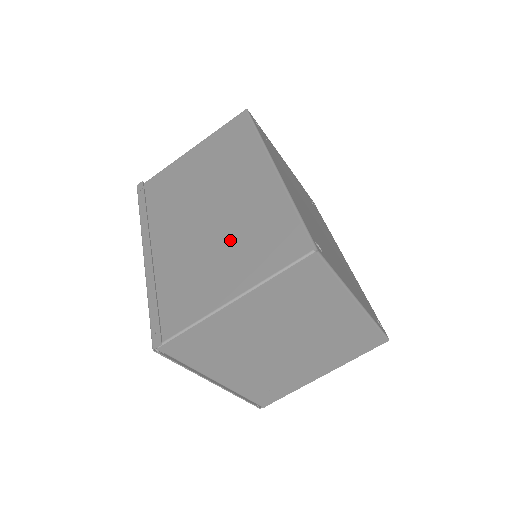
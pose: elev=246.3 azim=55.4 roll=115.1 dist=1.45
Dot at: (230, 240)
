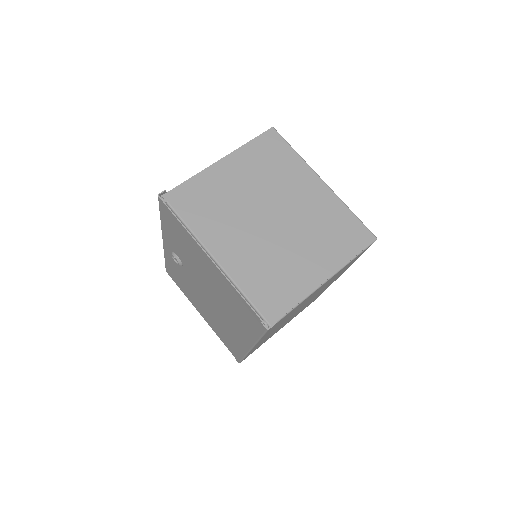
Dot at: occluded
